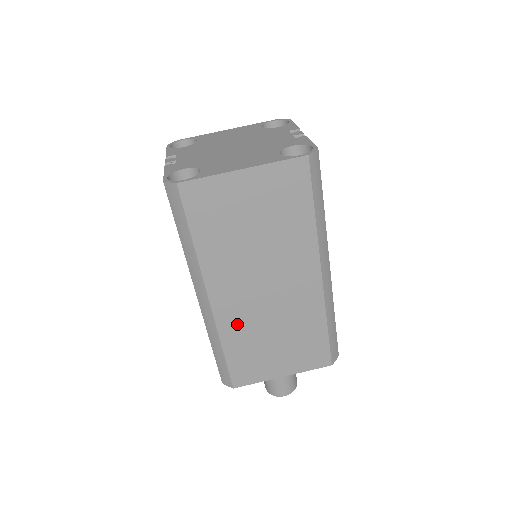
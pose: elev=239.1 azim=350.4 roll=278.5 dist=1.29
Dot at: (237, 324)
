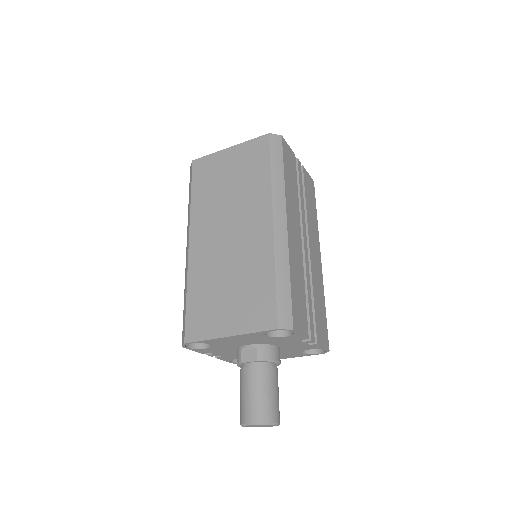
Dot at: (203, 267)
